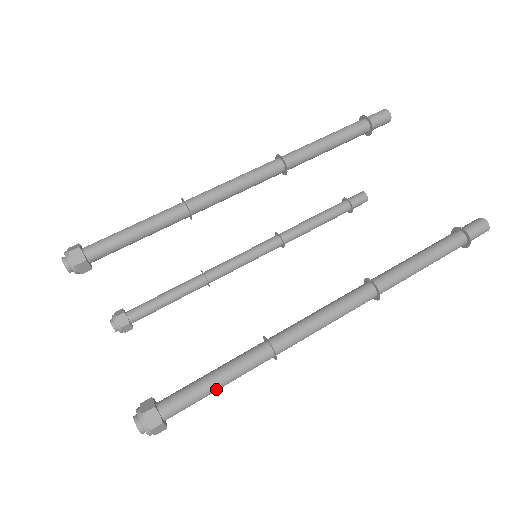
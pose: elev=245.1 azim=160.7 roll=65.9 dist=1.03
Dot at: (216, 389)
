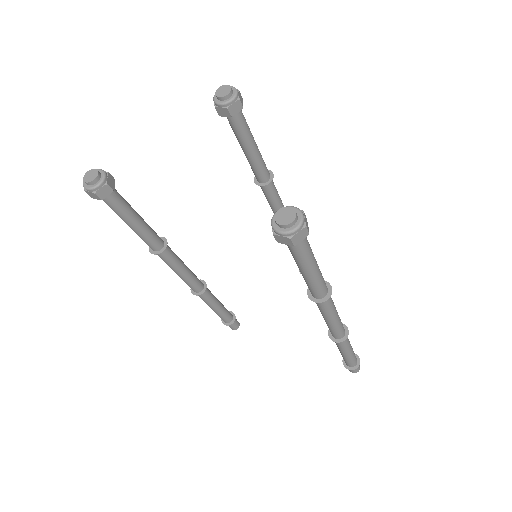
Dot at: (312, 267)
